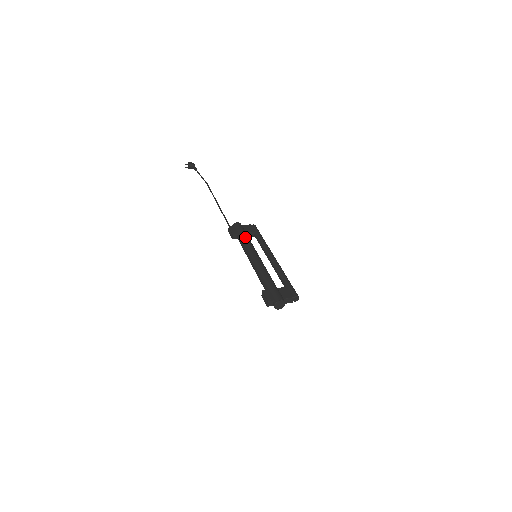
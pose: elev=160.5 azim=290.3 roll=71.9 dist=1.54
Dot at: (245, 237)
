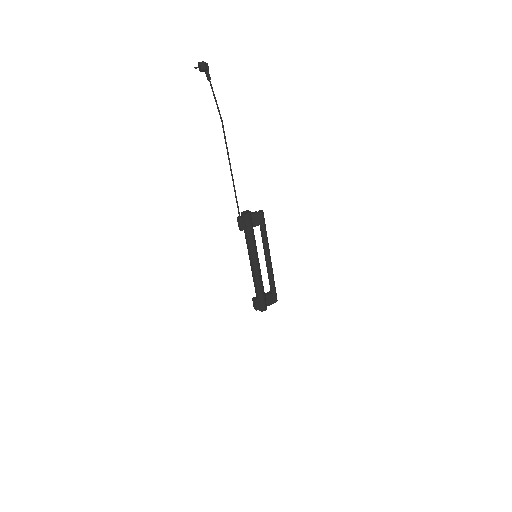
Dot at: (252, 238)
